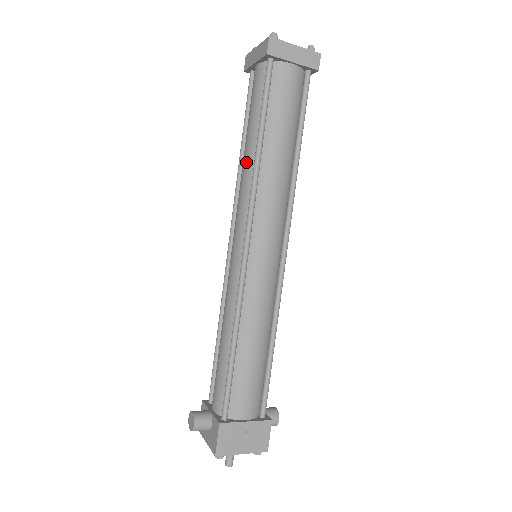
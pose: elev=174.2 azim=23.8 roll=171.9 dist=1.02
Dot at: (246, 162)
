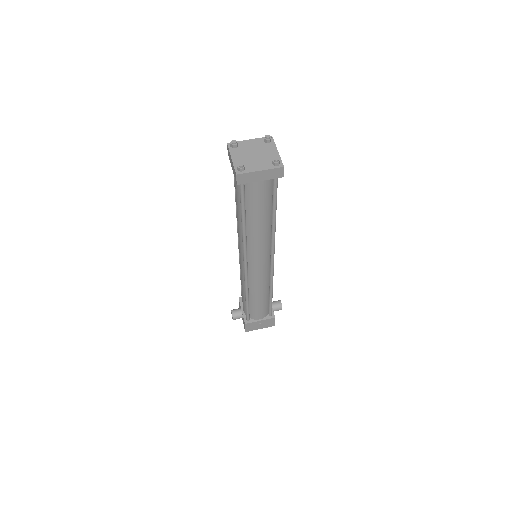
Dot at: (238, 223)
